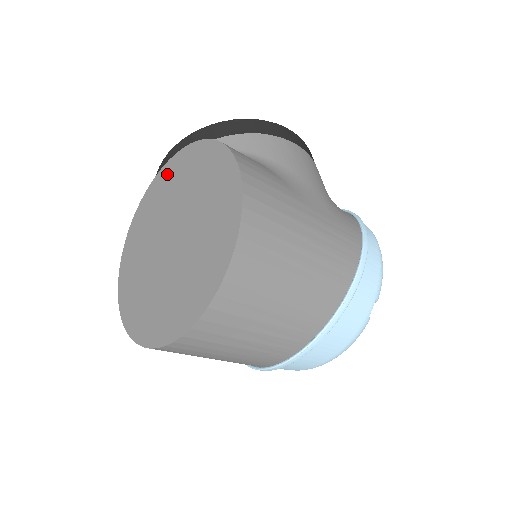
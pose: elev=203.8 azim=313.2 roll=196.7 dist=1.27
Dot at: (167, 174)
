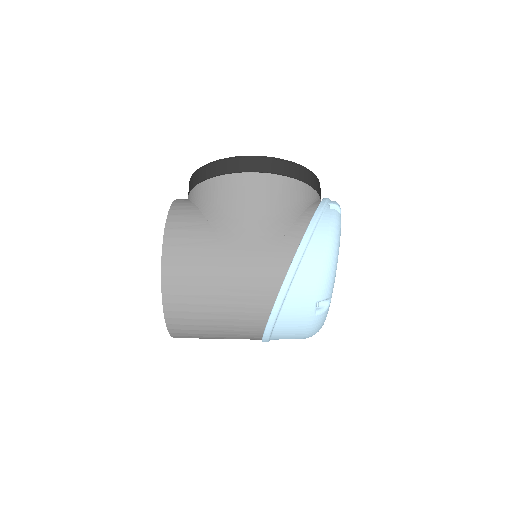
Dot at: occluded
